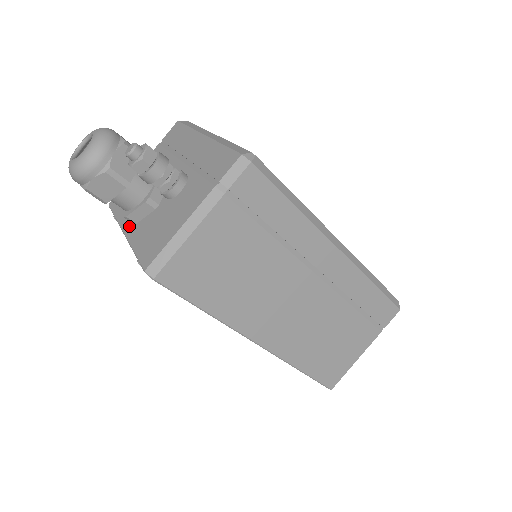
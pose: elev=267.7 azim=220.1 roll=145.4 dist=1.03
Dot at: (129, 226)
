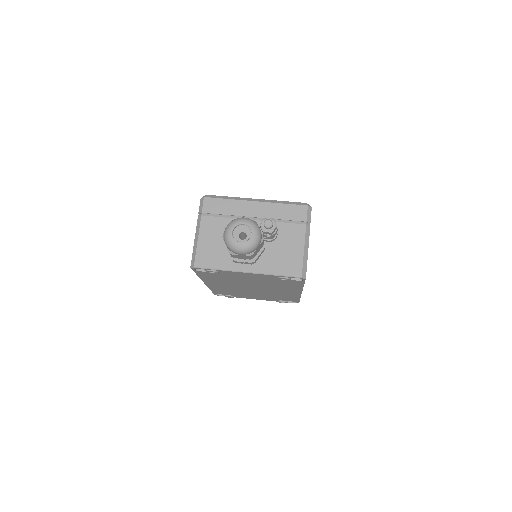
Dot at: (249, 267)
